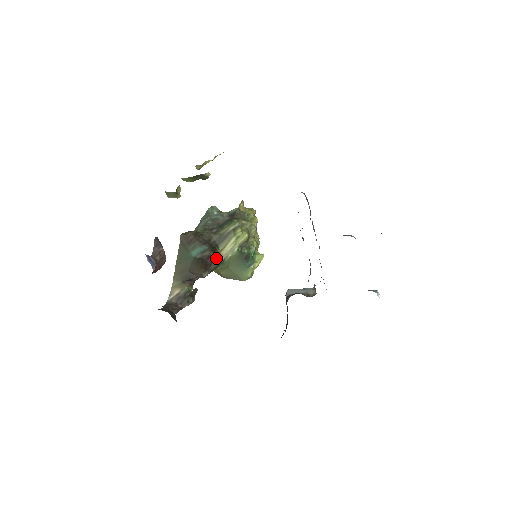
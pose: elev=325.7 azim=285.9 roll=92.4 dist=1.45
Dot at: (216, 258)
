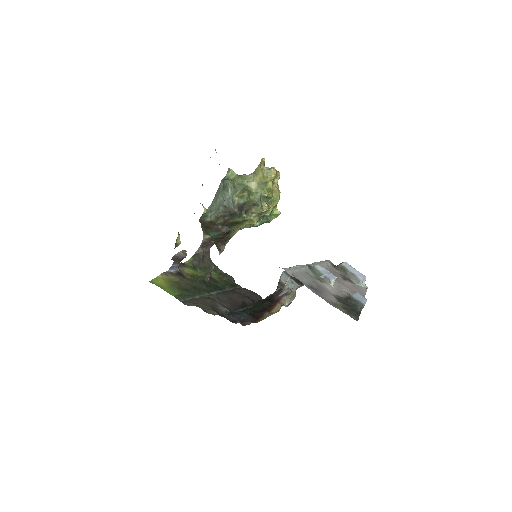
Dot at: (231, 234)
